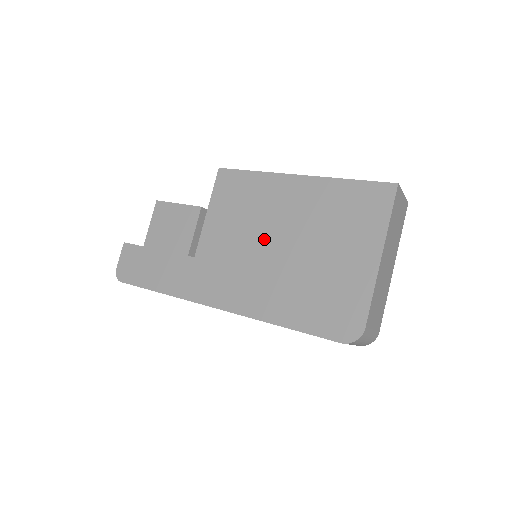
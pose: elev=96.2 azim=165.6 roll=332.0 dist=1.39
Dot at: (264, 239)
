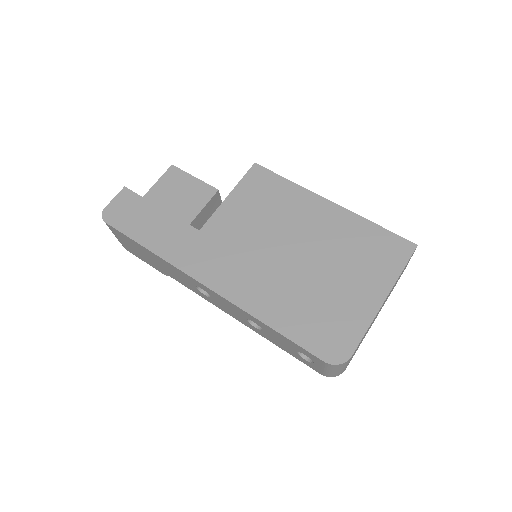
Dot at: (279, 242)
